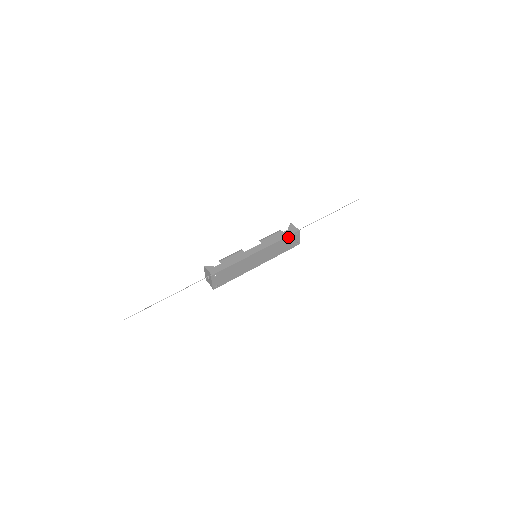
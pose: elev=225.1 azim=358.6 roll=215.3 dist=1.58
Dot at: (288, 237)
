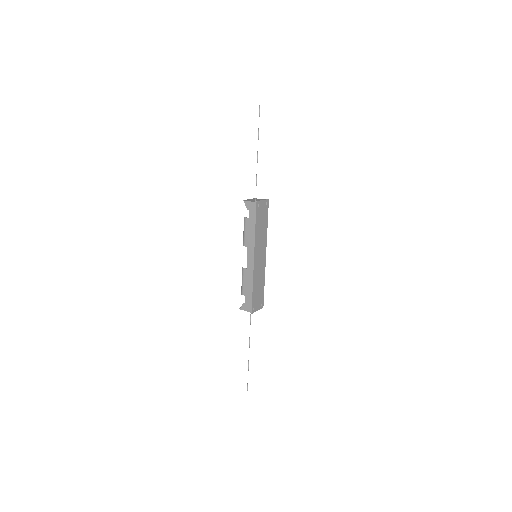
Dot at: (256, 218)
